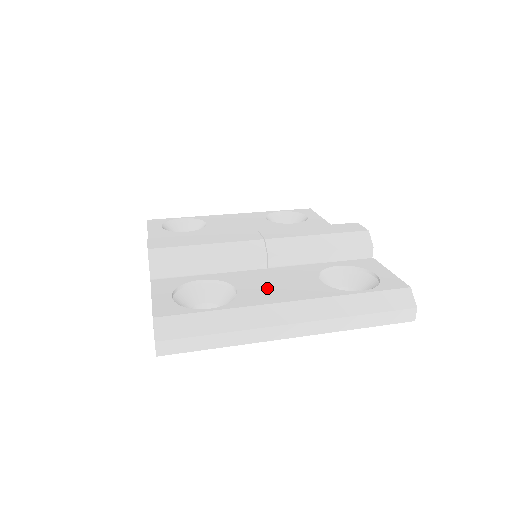
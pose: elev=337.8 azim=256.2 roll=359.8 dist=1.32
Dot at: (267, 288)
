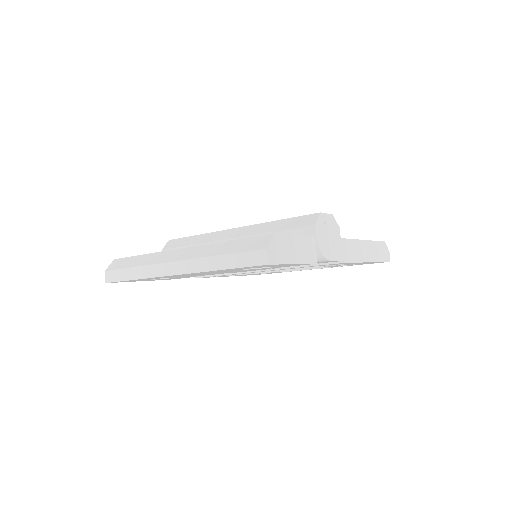
Dot at: occluded
